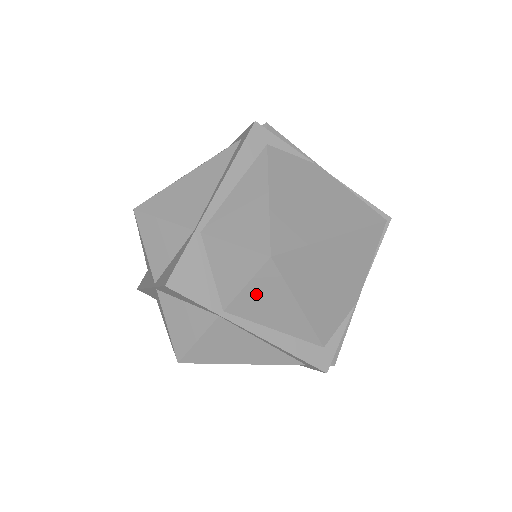
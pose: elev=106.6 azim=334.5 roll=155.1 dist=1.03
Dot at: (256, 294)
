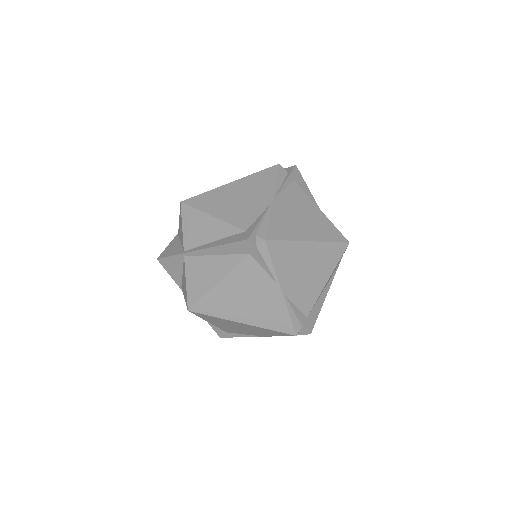
Dot at: (189, 227)
